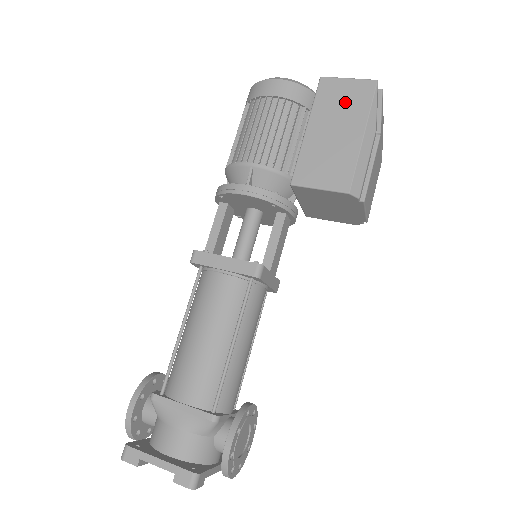
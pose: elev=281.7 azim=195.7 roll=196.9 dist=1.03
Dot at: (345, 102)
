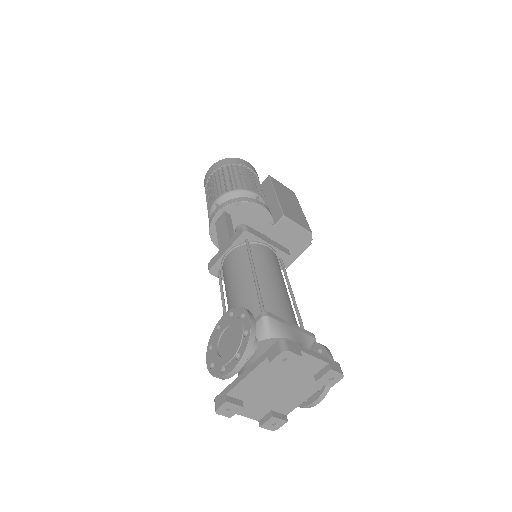
Dot at: (287, 193)
